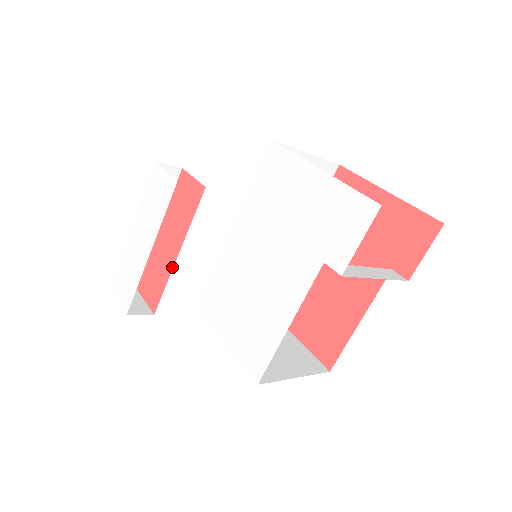
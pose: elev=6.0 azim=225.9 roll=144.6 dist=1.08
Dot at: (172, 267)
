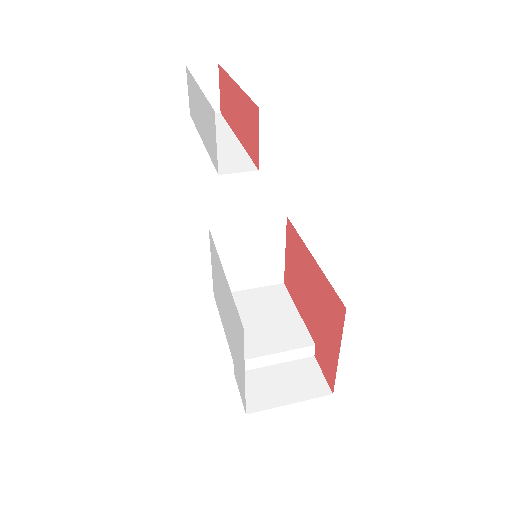
Dot at: (233, 130)
